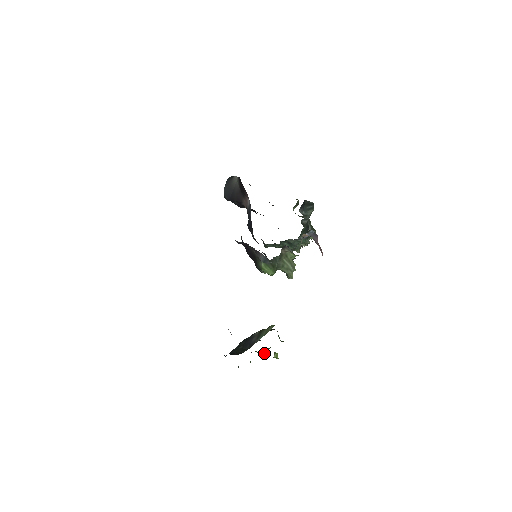
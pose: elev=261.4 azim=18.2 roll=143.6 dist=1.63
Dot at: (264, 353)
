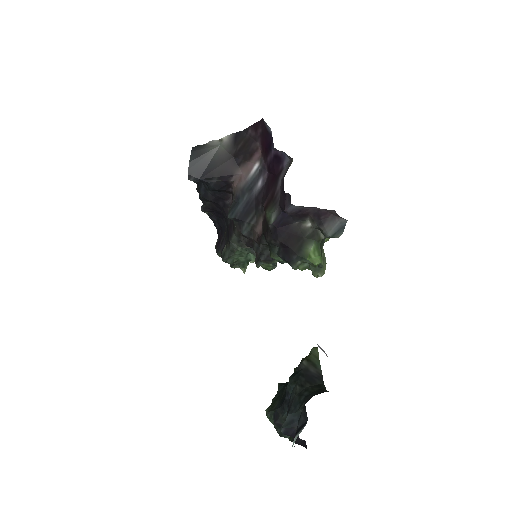
Dot at: occluded
